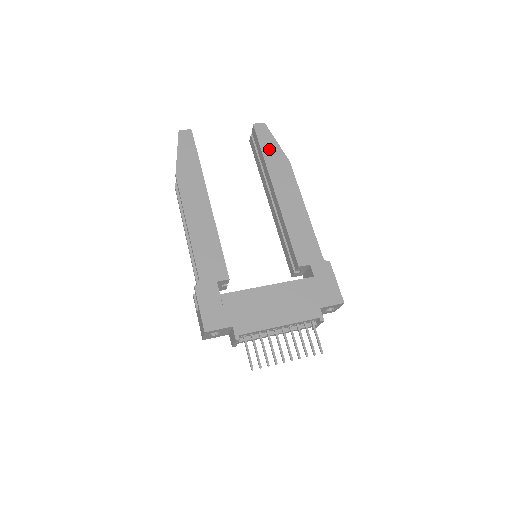
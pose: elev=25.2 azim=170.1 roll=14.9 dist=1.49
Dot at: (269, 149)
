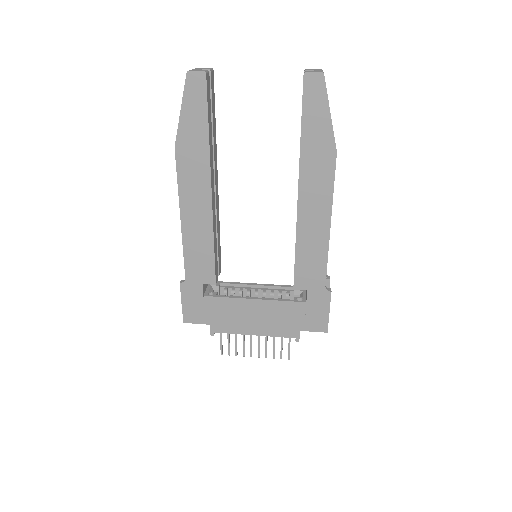
Dot at: (313, 126)
